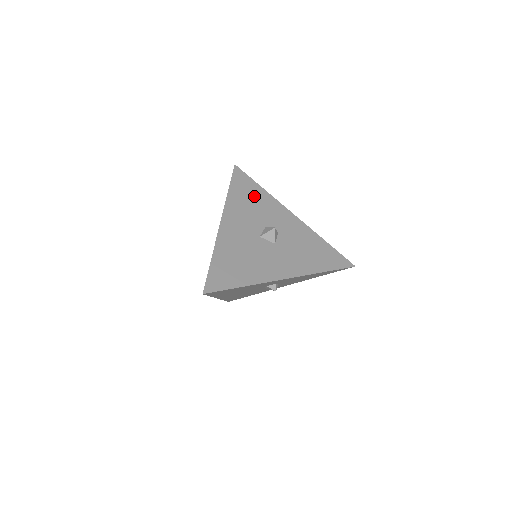
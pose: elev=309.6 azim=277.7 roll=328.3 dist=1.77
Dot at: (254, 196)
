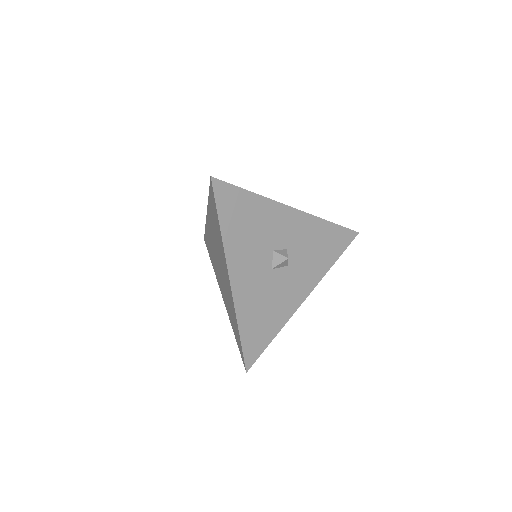
Dot at: (249, 215)
